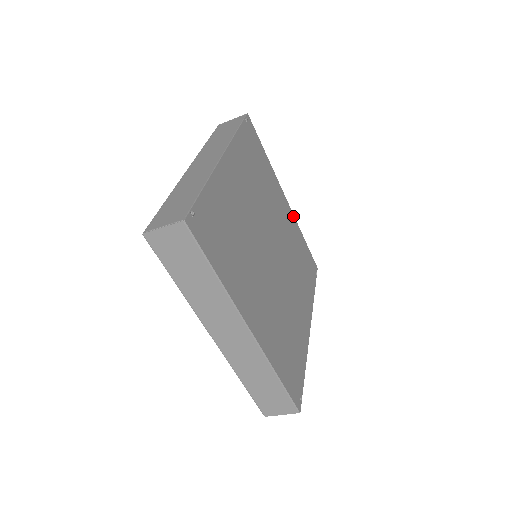
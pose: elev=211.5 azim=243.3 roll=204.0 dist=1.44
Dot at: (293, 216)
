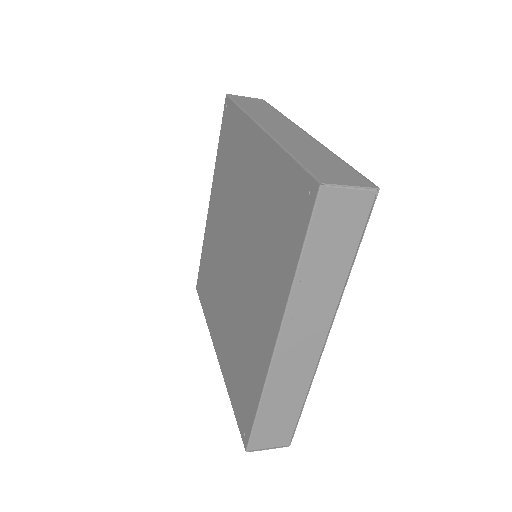
Dot at: occluded
